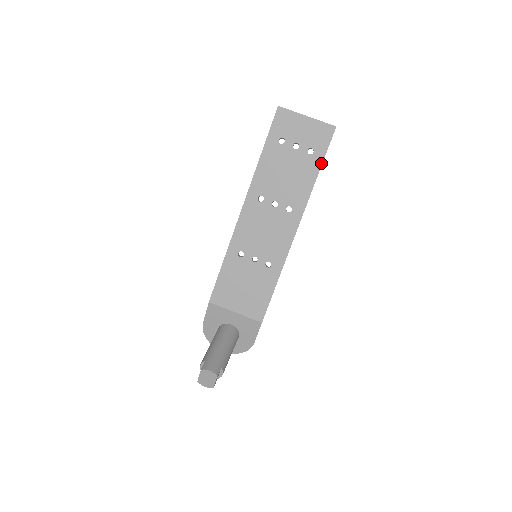
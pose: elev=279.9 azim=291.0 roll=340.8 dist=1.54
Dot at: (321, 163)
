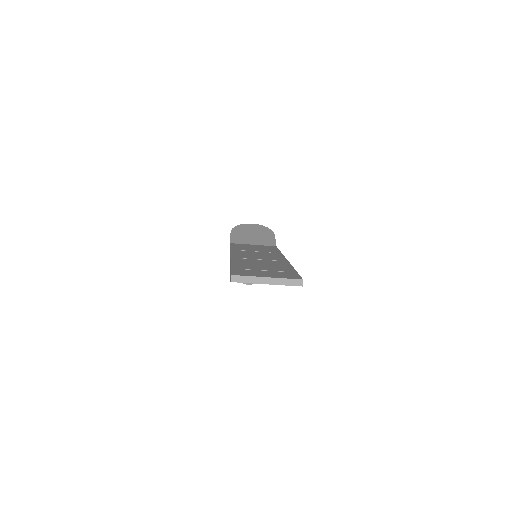
Dot at: occluded
